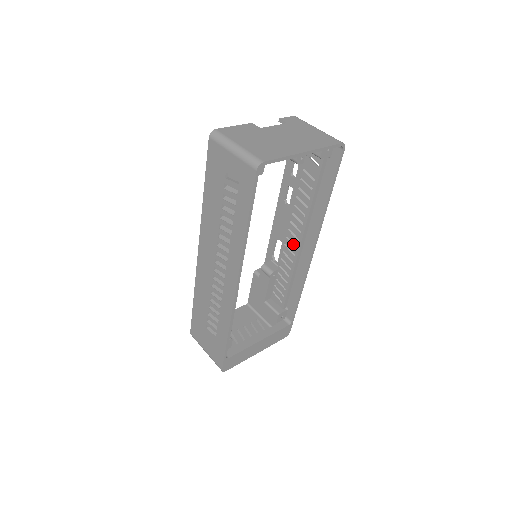
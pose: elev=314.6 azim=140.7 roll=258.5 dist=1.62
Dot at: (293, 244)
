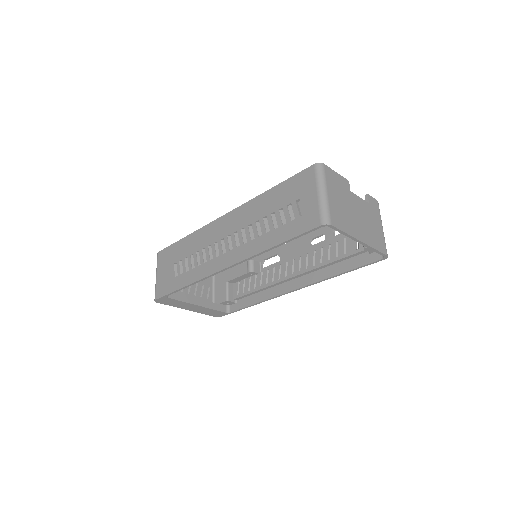
Dot at: (286, 271)
